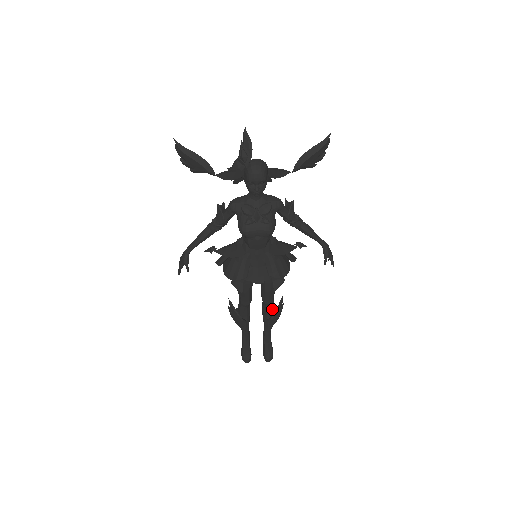
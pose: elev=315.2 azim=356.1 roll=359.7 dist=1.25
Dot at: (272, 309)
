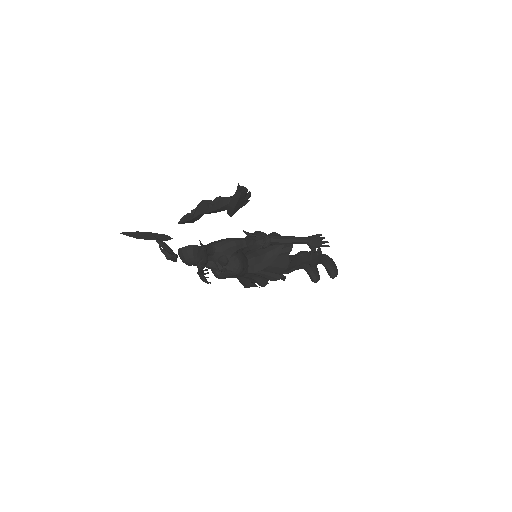
Dot at: (306, 262)
